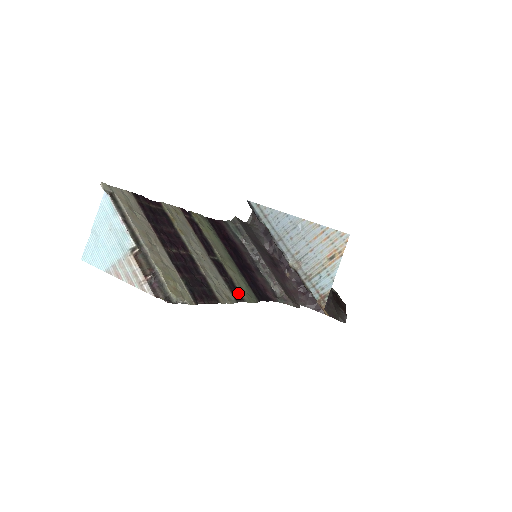
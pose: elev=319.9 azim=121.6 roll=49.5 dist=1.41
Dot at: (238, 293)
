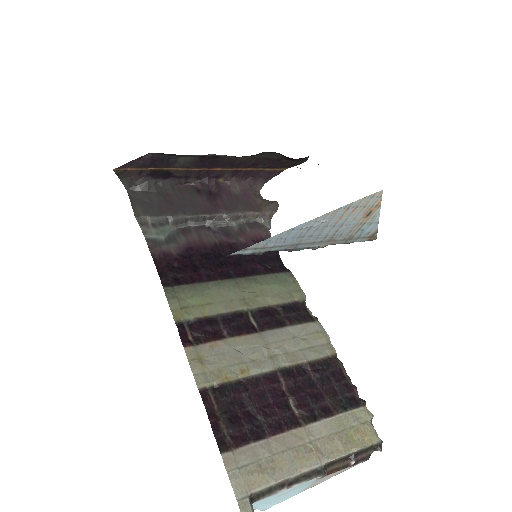
Dot at: (295, 305)
